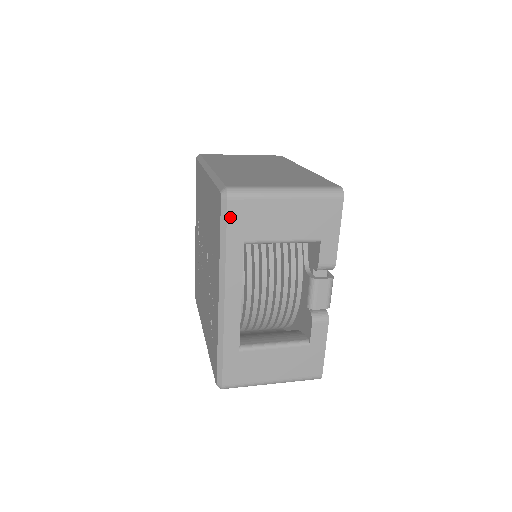
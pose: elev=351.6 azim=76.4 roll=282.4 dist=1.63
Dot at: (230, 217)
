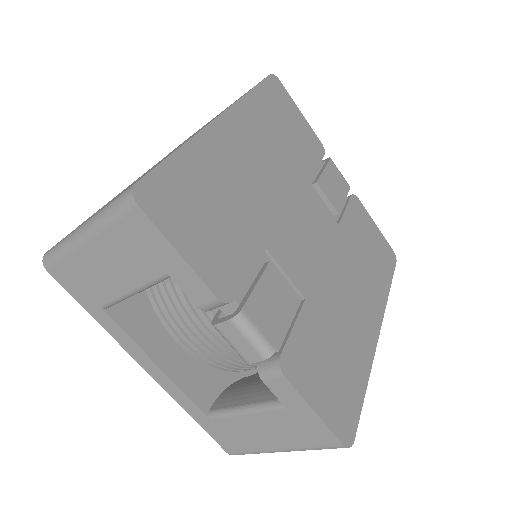
Dot at: (66, 287)
